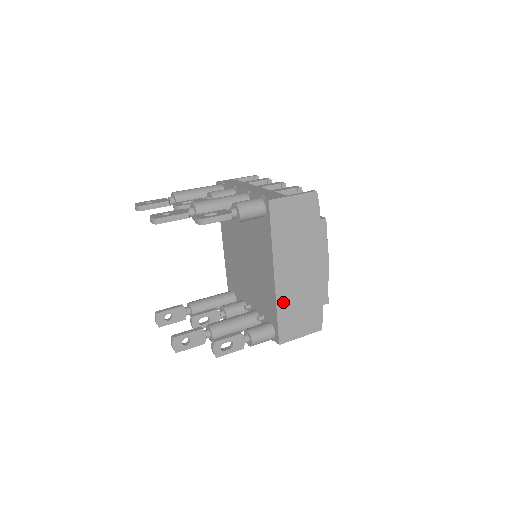
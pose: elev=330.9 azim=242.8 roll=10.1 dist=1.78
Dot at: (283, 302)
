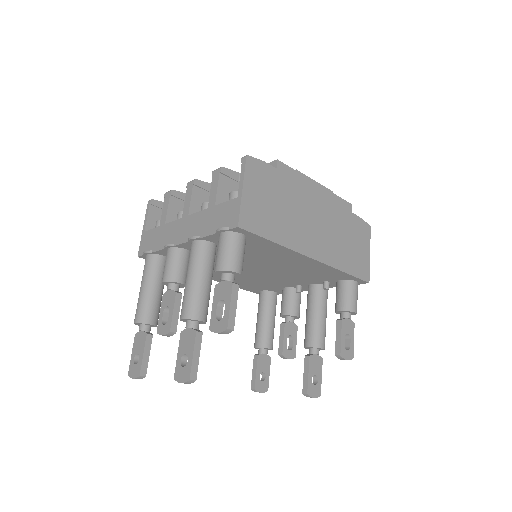
Dot at: (337, 260)
